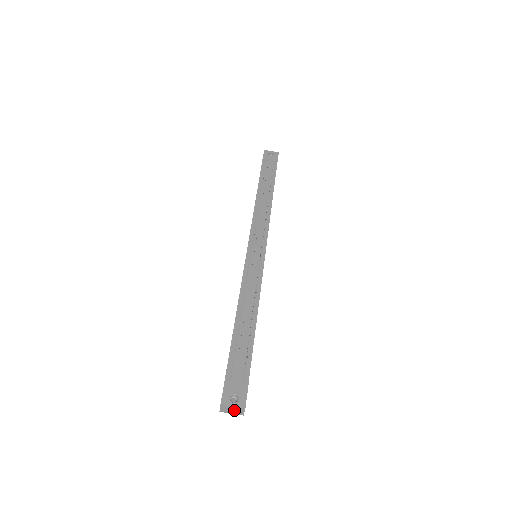
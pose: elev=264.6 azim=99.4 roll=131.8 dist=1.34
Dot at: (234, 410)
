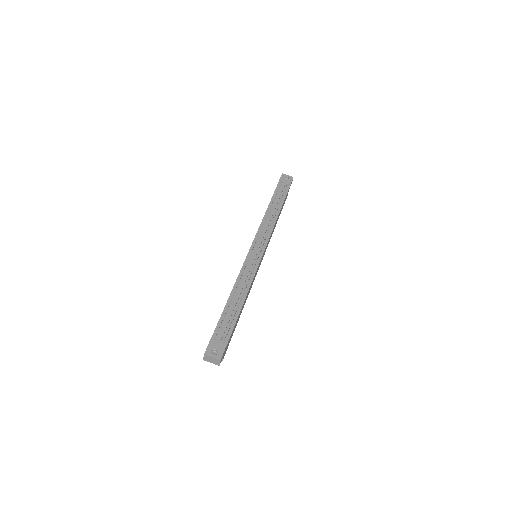
Dot at: (213, 360)
